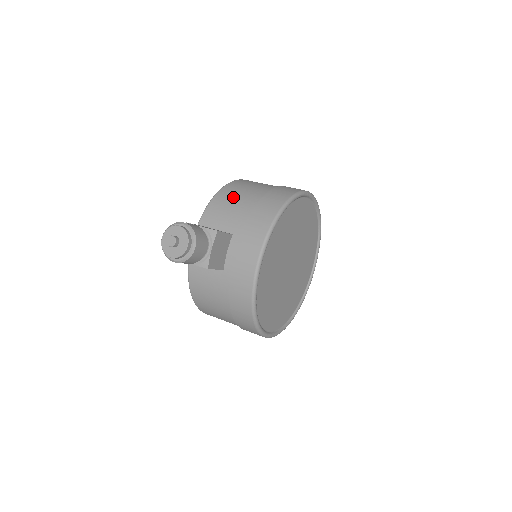
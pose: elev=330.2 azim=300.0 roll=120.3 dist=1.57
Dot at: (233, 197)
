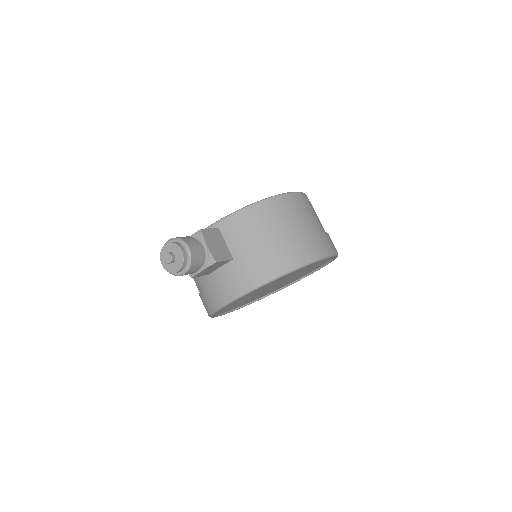
Dot at: (261, 223)
